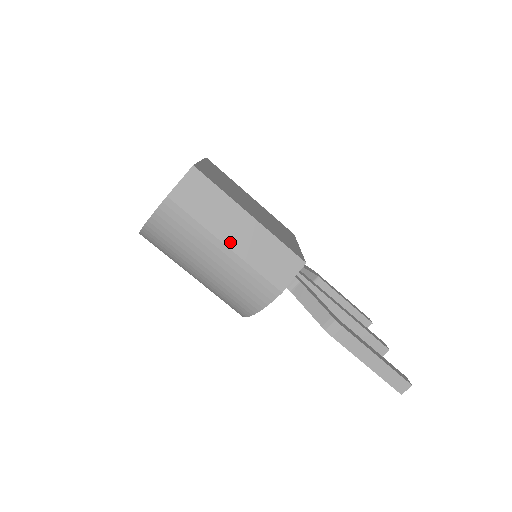
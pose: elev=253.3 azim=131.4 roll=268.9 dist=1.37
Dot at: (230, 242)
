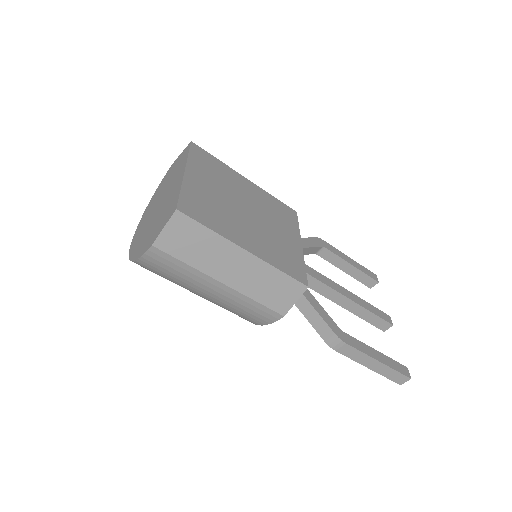
Dot at: (226, 279)
